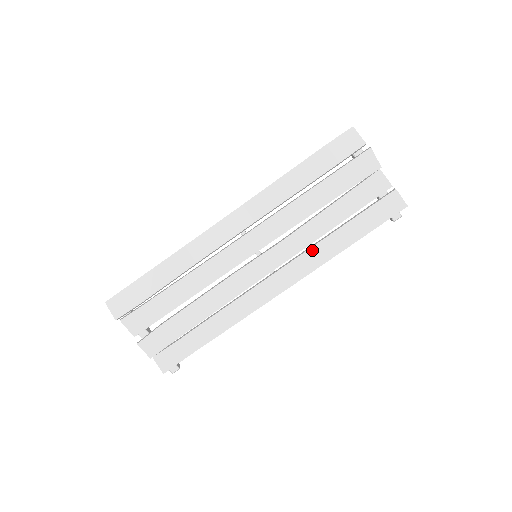
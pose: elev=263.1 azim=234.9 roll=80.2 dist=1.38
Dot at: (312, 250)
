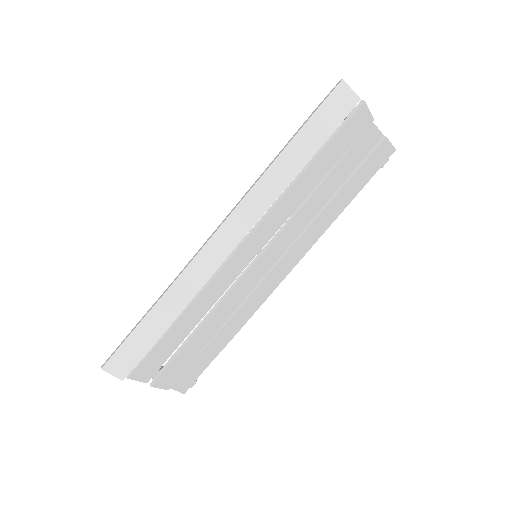
Dot at: (311, 228)
